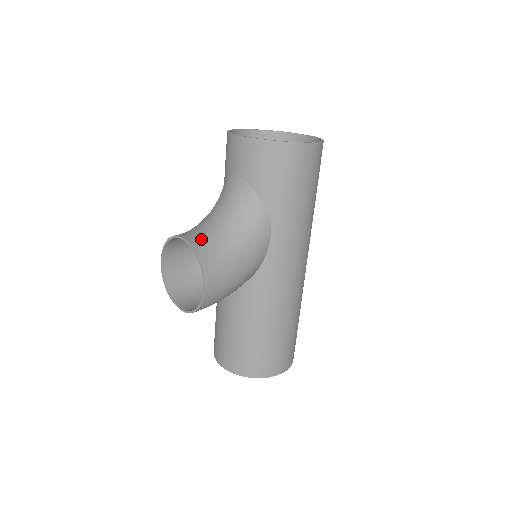
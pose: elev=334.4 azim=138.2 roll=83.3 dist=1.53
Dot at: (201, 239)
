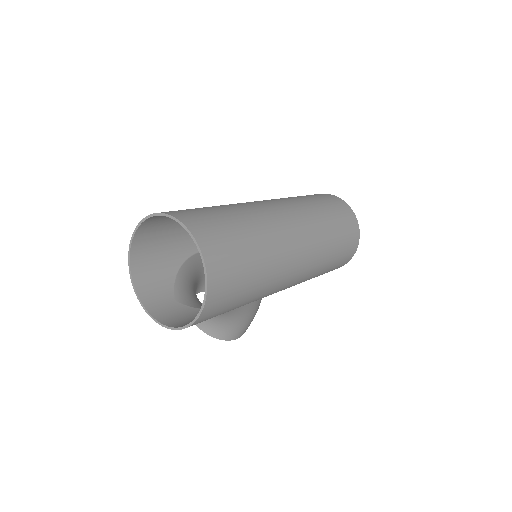
Dot at: (205, 324)
